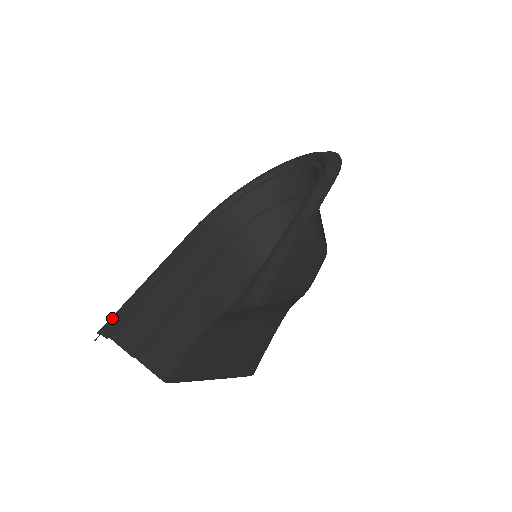
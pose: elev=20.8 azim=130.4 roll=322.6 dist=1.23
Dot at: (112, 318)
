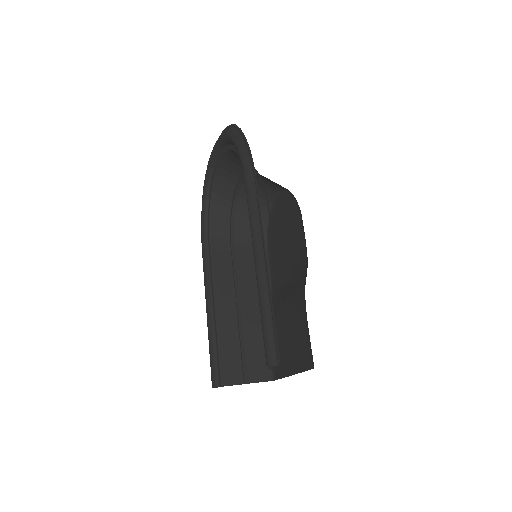
Dot at: (211, 371)
